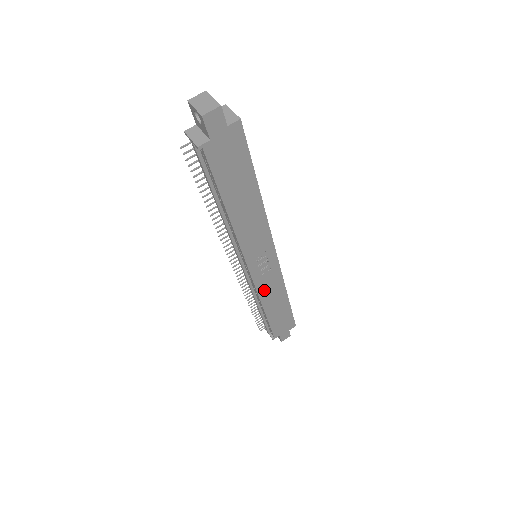
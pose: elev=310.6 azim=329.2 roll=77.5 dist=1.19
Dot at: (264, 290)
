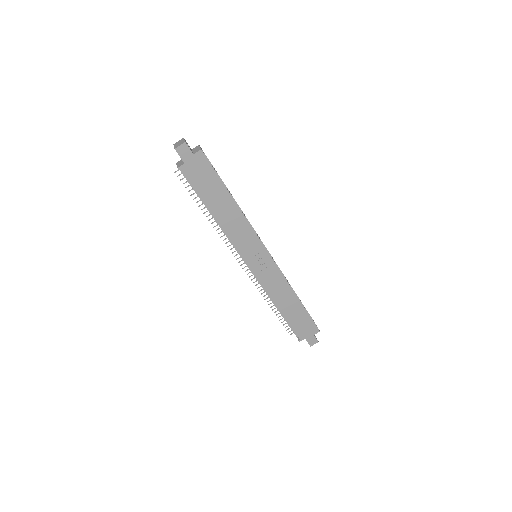
Dot at: (270, 286)
